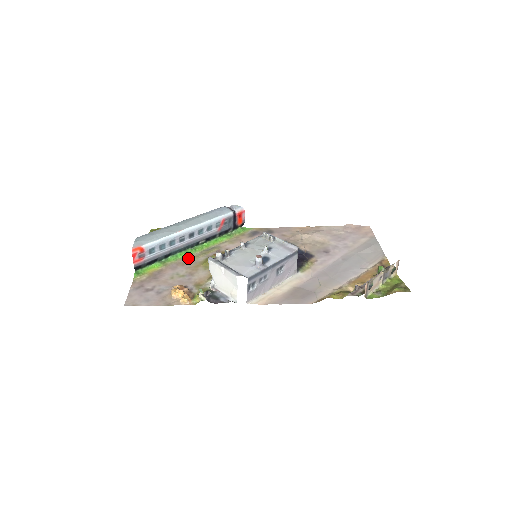
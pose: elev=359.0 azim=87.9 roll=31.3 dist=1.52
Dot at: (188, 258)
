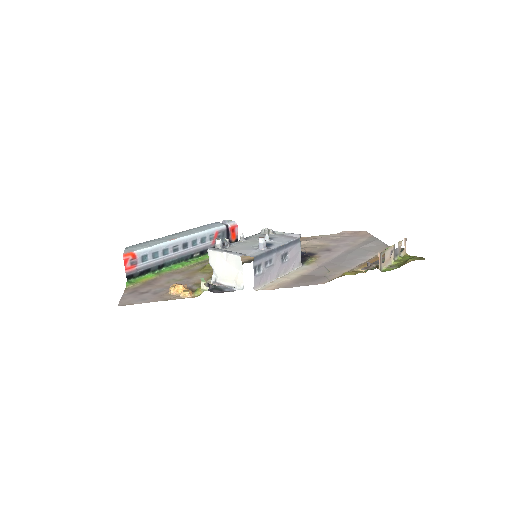
Dot at: (183, 268)
